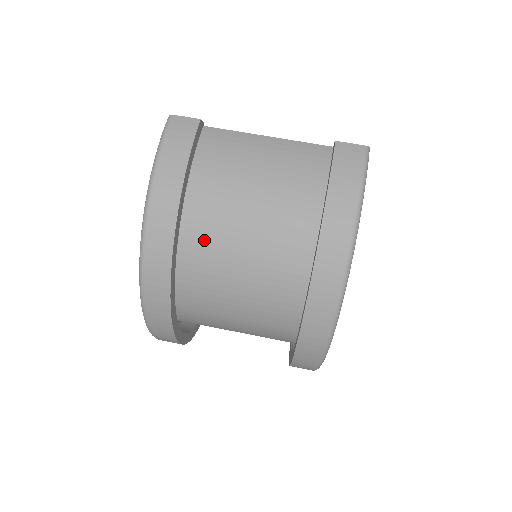
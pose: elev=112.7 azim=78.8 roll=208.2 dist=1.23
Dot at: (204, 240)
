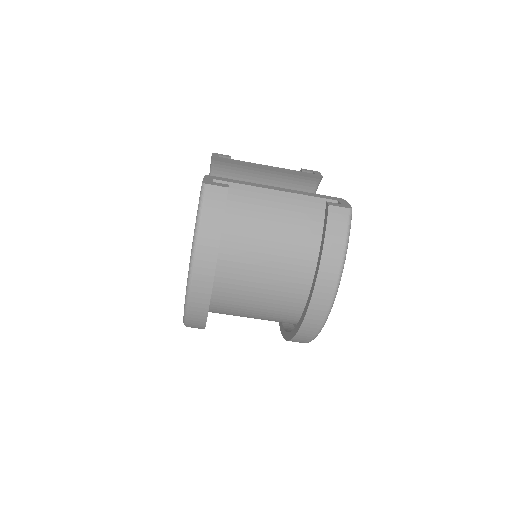
Dot at: (231, 273)
